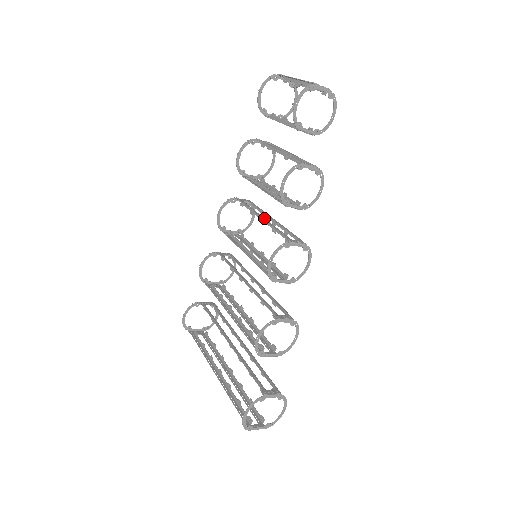
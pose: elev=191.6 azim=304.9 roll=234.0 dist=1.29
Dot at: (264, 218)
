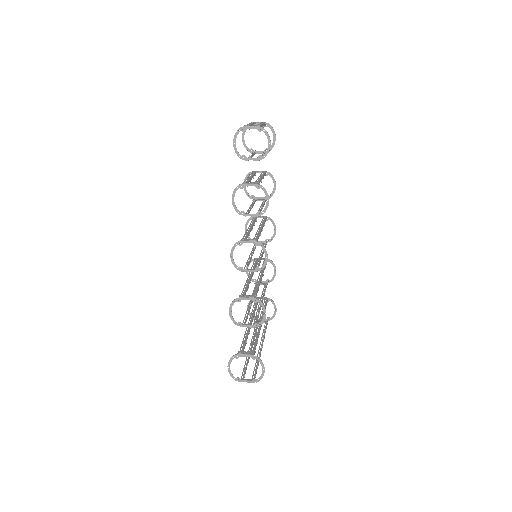
Dot at: (250, 227)
